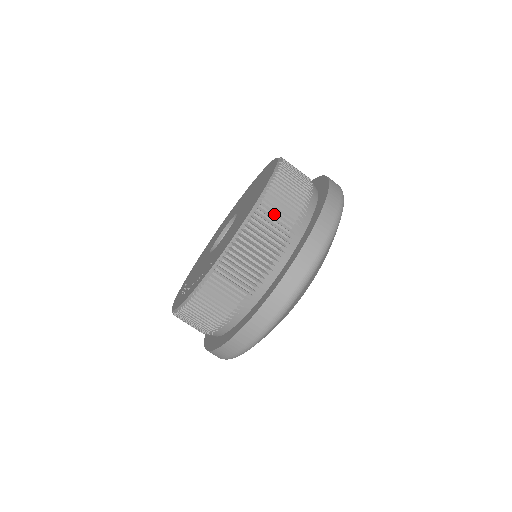
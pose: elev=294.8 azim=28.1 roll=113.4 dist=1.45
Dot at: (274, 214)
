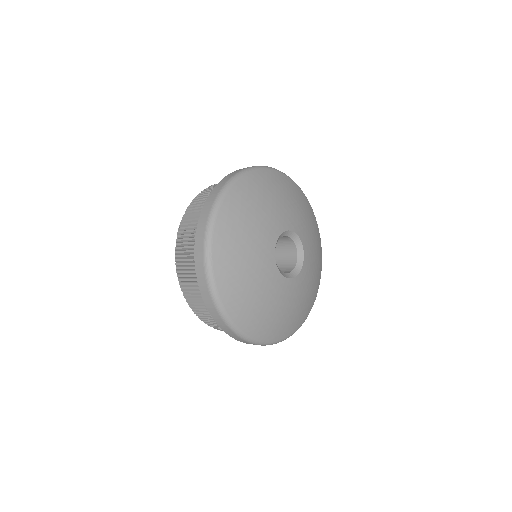
Dot at: (203, 199)
